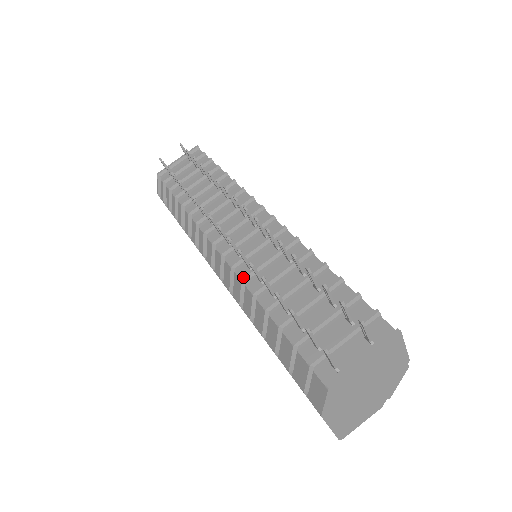
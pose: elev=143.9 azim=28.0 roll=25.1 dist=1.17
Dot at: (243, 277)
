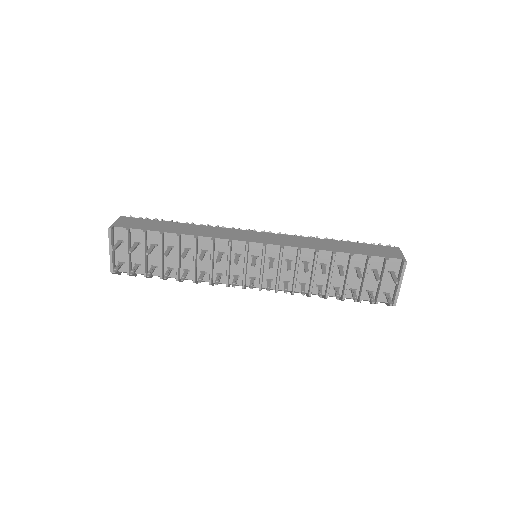
Dot at: (293, 293)
